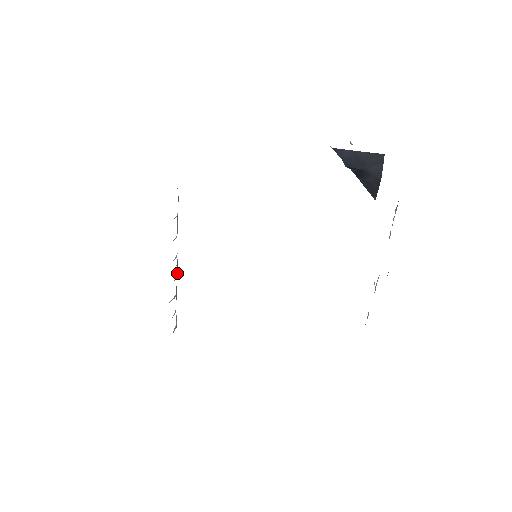
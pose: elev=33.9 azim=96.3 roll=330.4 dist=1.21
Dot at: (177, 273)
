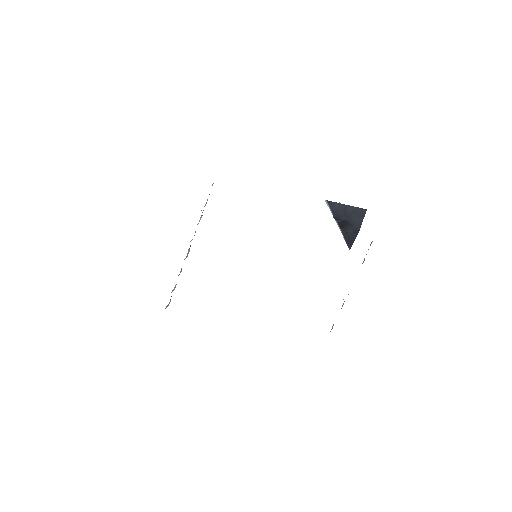
Dot at: (187, 255)
